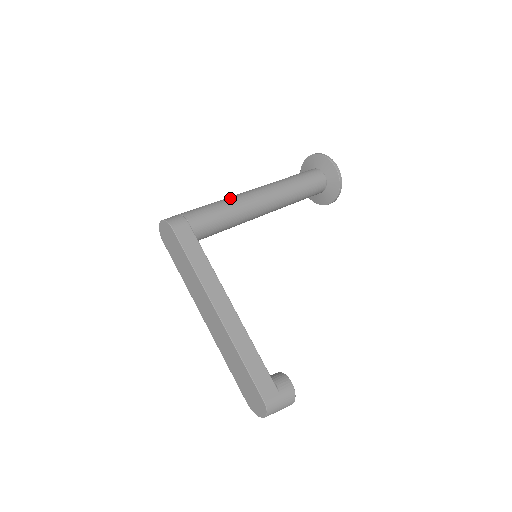
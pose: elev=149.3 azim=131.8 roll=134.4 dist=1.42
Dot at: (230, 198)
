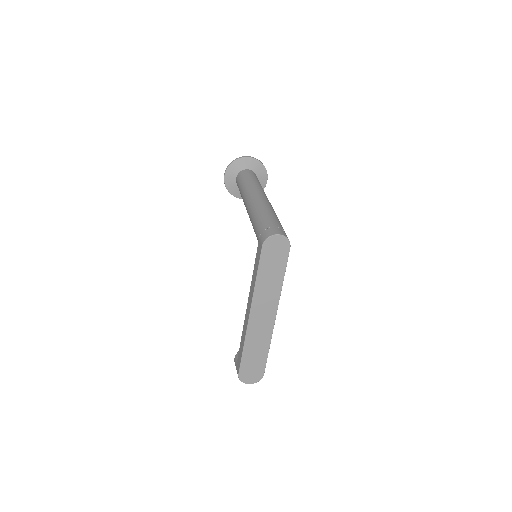
Dot at: (273, 209)
